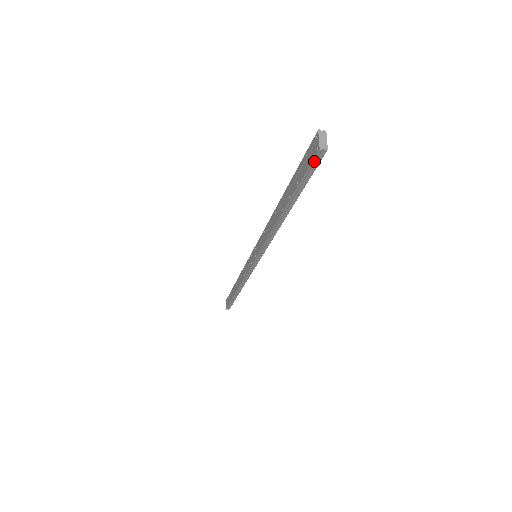
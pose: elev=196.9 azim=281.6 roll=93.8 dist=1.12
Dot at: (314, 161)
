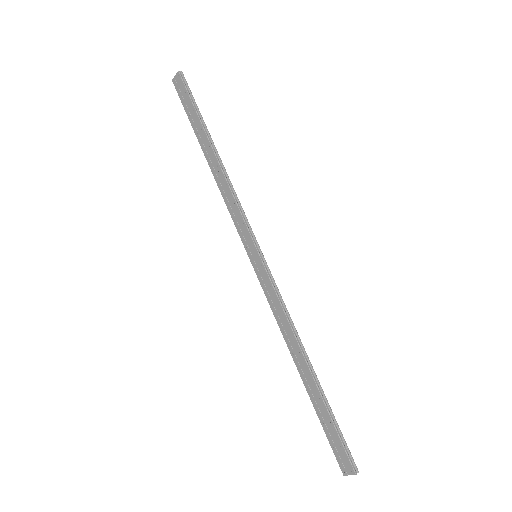
Dot at: (337, 460)
